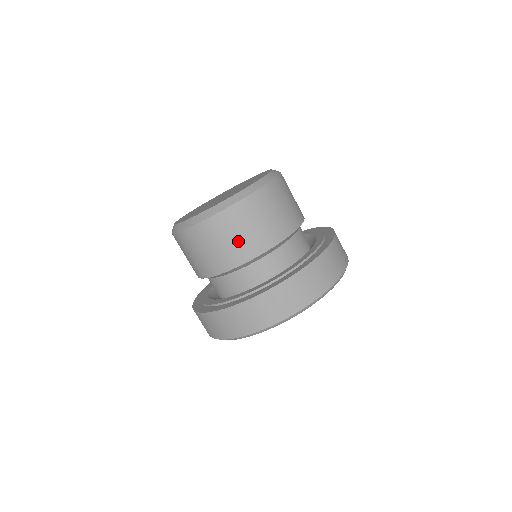
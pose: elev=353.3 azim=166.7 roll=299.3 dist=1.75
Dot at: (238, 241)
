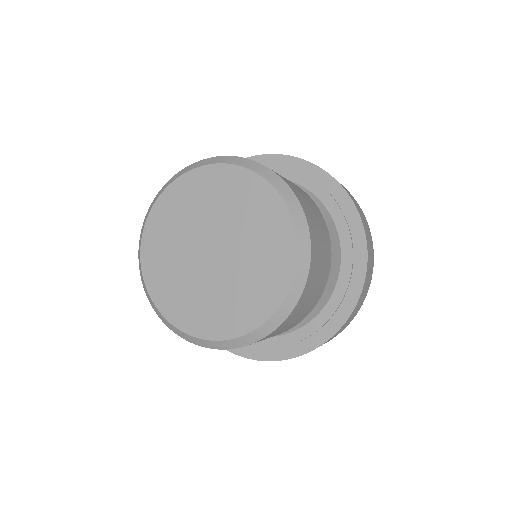
Dot at: (313, 298)
